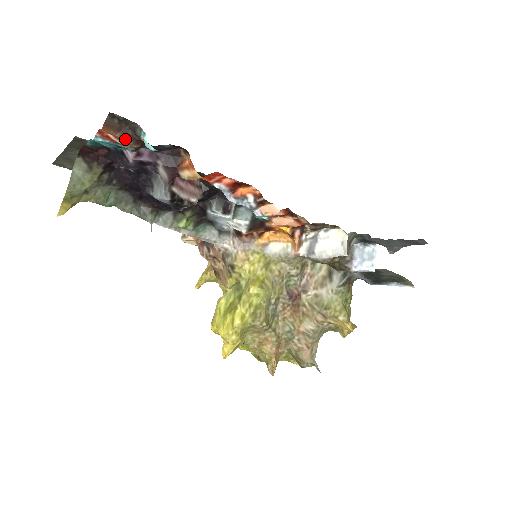
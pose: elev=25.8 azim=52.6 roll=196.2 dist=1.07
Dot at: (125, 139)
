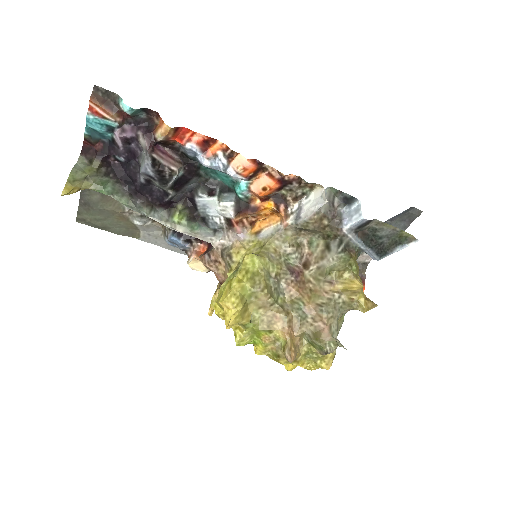
Dot at: (109, 110)
